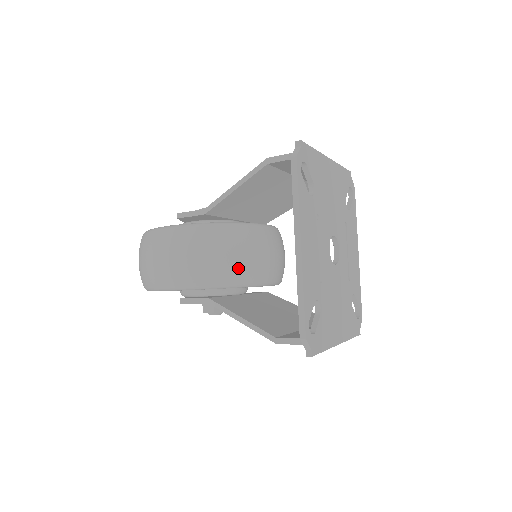
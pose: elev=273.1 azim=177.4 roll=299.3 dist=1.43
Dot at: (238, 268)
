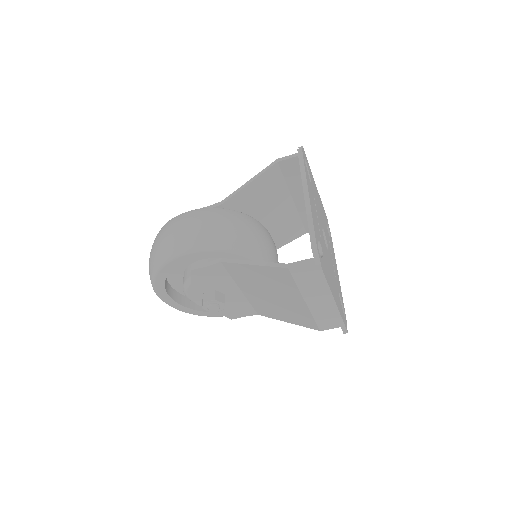
Dot at: (248, 239)
